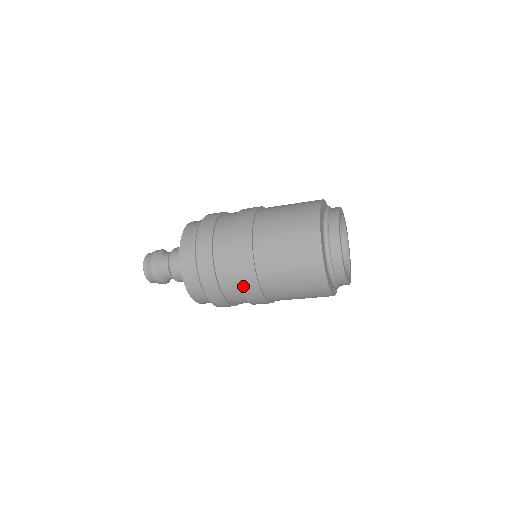
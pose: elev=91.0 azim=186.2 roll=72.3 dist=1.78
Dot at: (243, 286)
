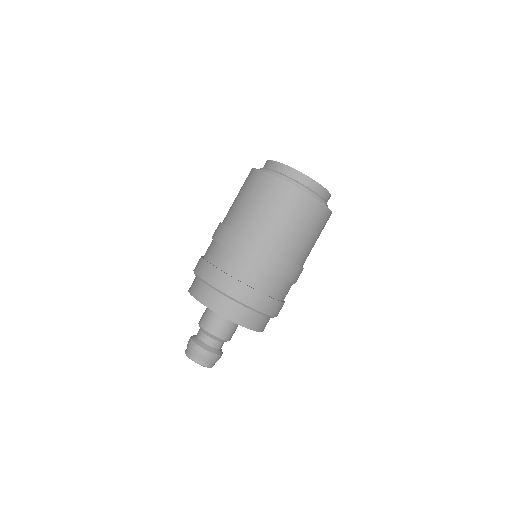
Dot at: (274, 271)
